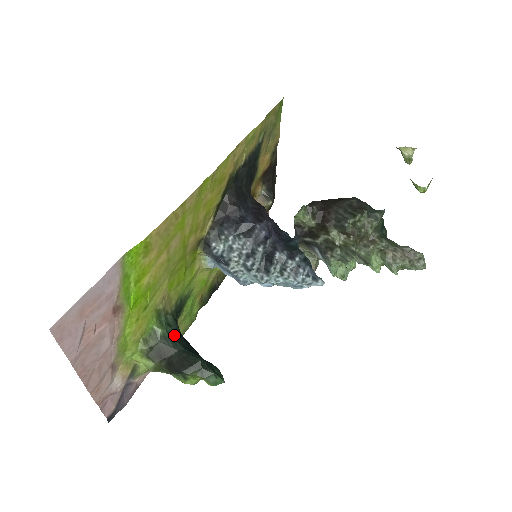
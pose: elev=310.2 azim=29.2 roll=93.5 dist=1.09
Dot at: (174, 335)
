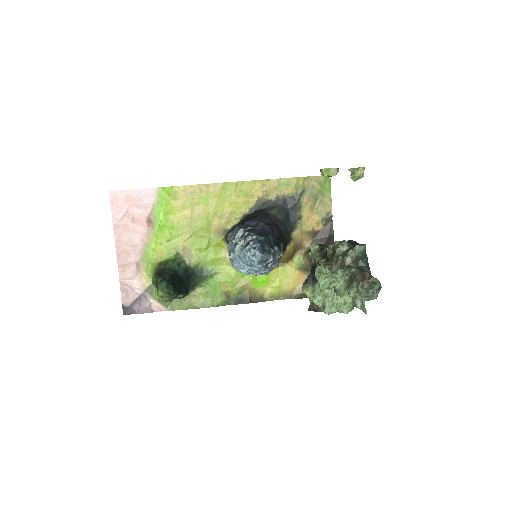
Dot at: (177, 272)
